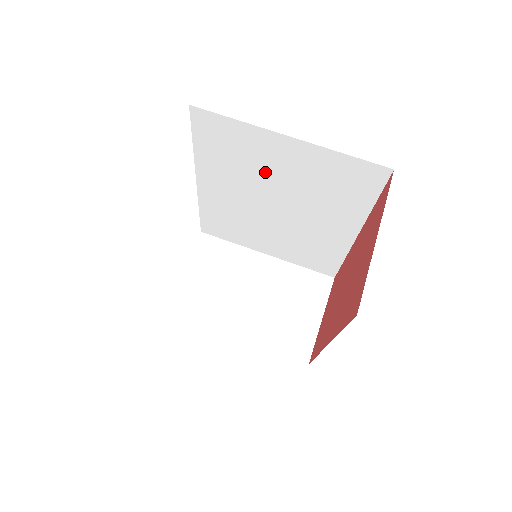
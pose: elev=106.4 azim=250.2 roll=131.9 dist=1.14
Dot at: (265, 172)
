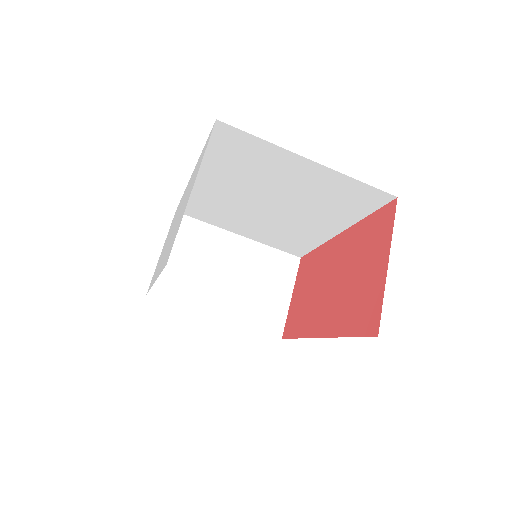
Dot at: (272, 180)
